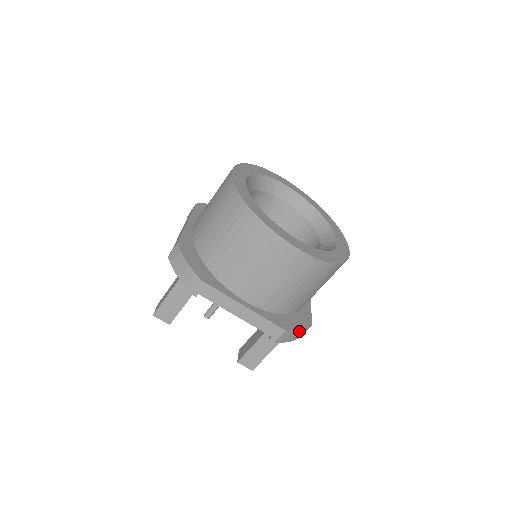
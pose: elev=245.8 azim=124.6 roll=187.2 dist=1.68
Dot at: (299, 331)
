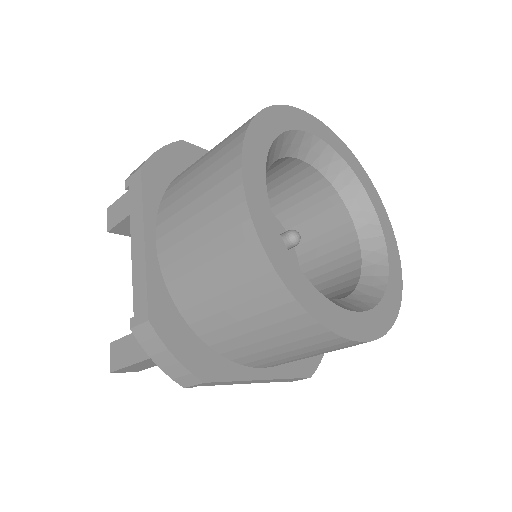
Dot at: (320, 358)
